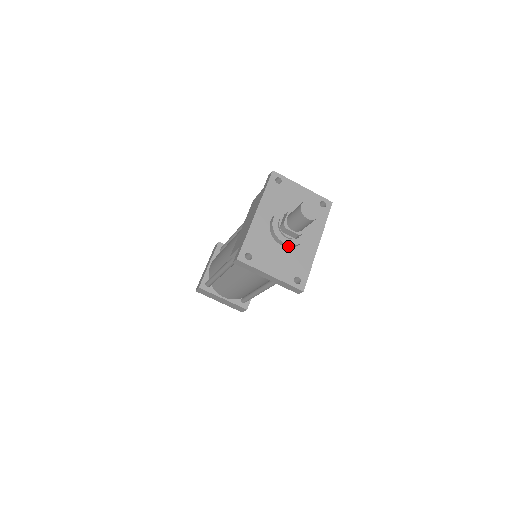
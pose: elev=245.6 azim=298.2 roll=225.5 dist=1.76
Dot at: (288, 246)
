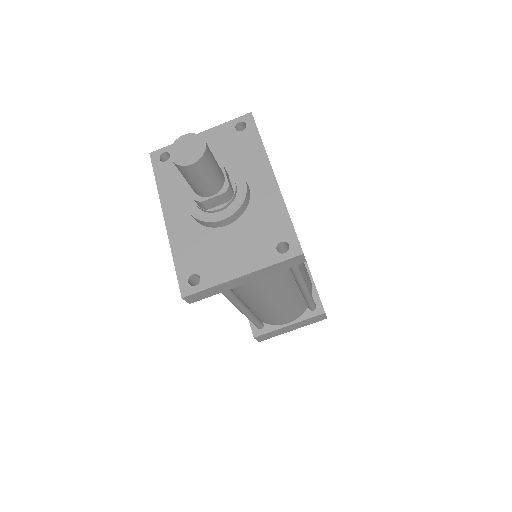
Dot at: (234, 218)
